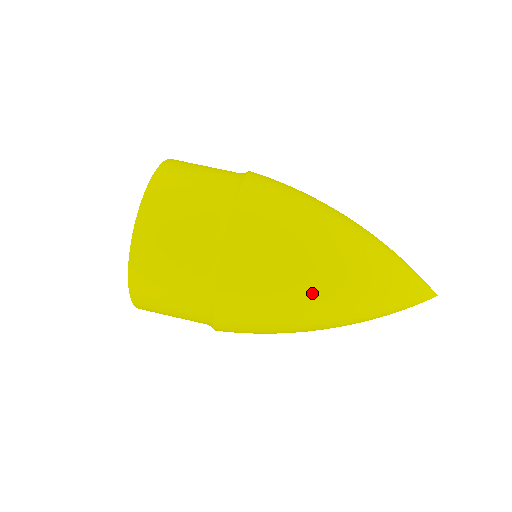
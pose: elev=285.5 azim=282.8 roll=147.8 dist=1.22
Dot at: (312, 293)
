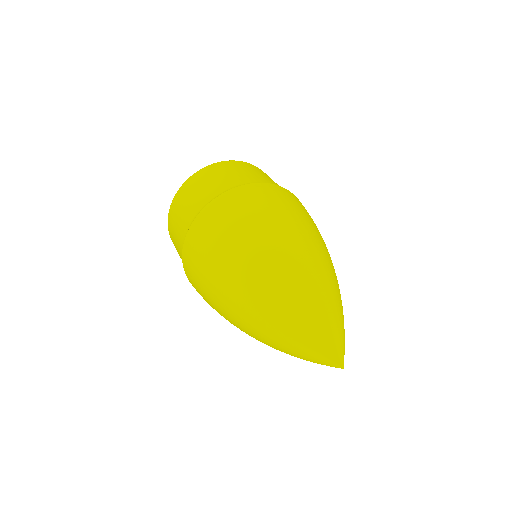
Dot at: (300, 231)
